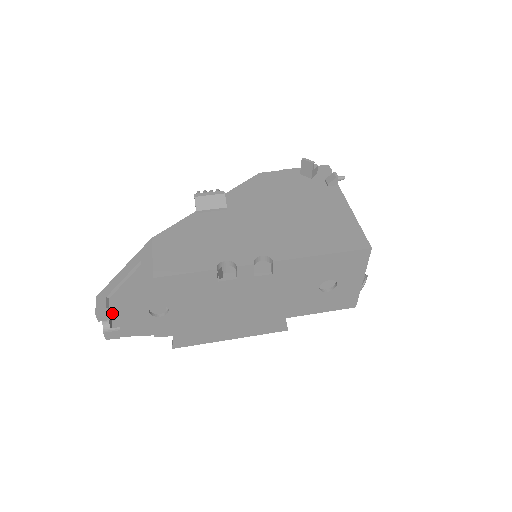
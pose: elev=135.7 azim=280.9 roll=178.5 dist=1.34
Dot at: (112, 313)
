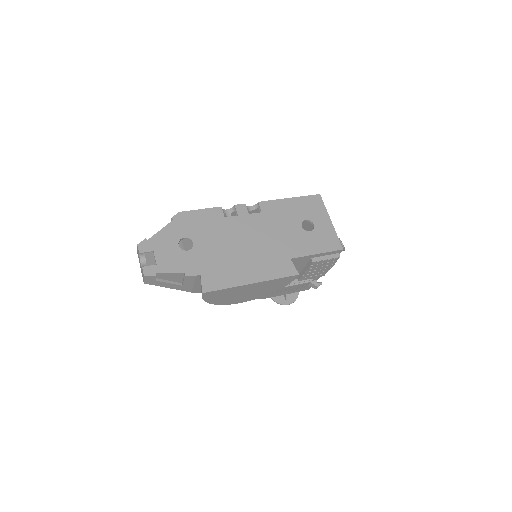
Dot at: (150, 245)
